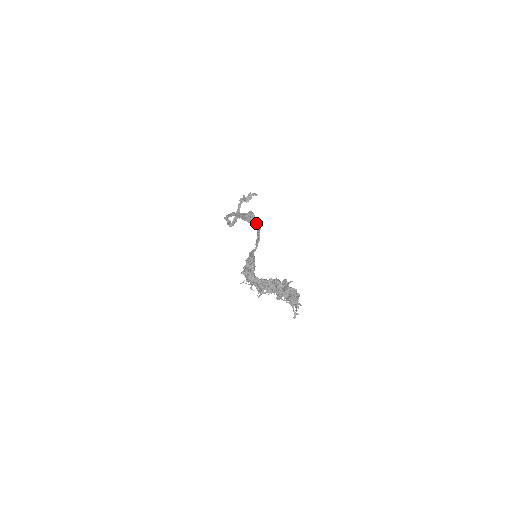
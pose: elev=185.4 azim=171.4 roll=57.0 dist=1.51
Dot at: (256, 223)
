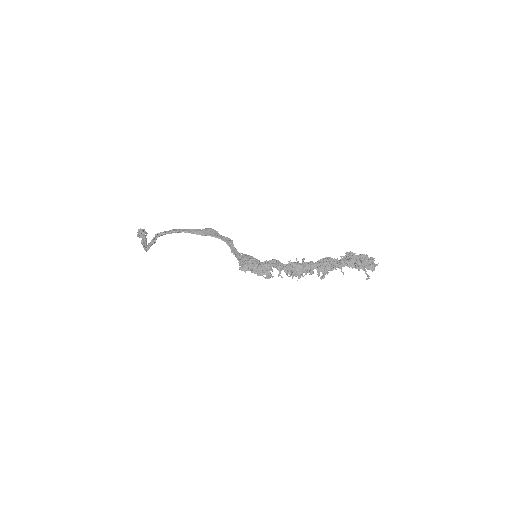
Dot at: (223, 237)
